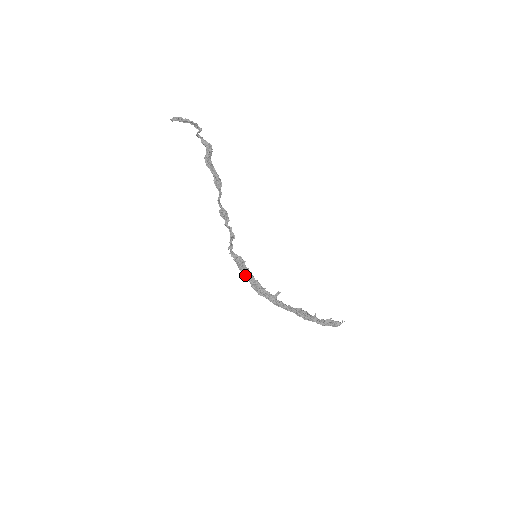
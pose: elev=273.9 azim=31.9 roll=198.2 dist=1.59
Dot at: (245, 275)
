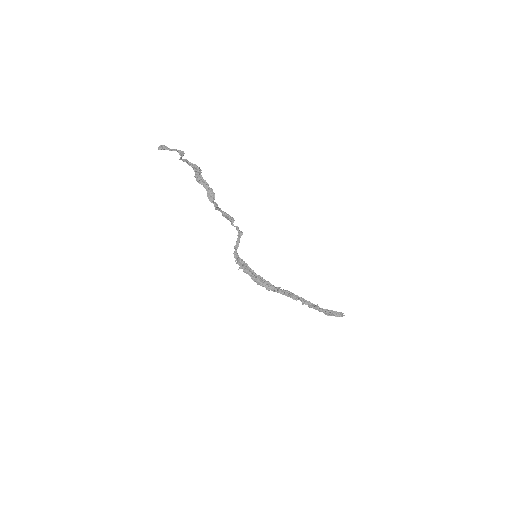
Dot at: (247, 273)
